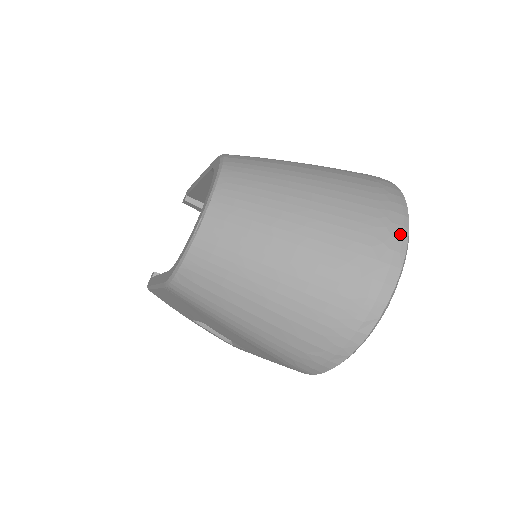
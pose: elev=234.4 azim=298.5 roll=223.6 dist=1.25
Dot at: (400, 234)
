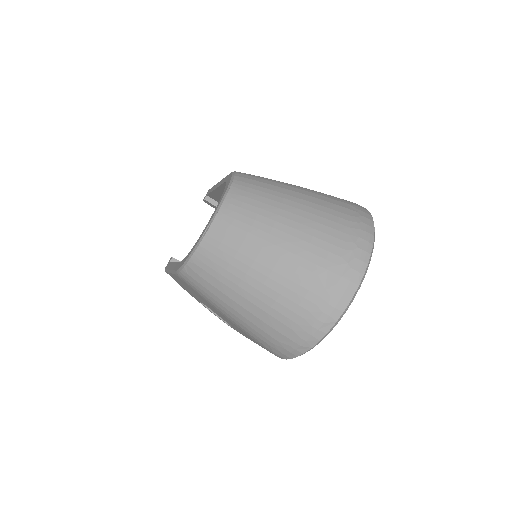
Dot at: (362, 258)
